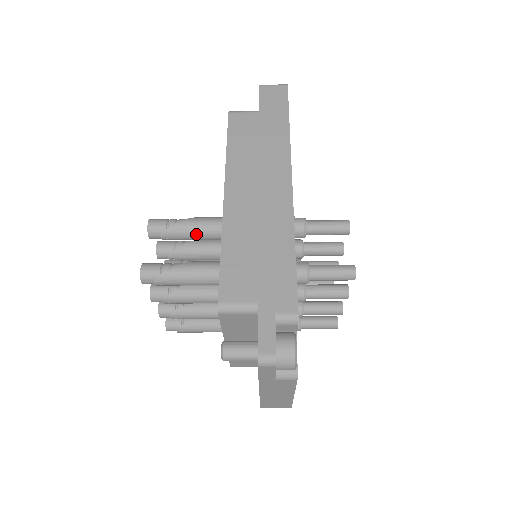
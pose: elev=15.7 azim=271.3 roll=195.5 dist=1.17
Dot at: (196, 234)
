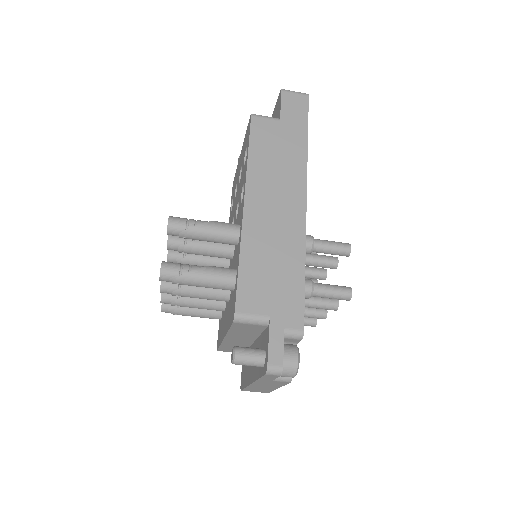
Dot at: (213, 238)
